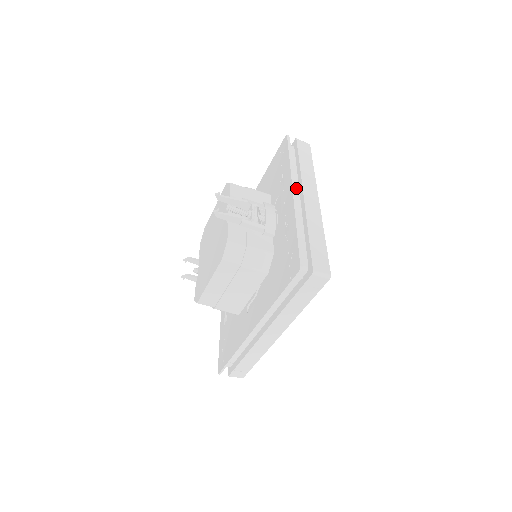
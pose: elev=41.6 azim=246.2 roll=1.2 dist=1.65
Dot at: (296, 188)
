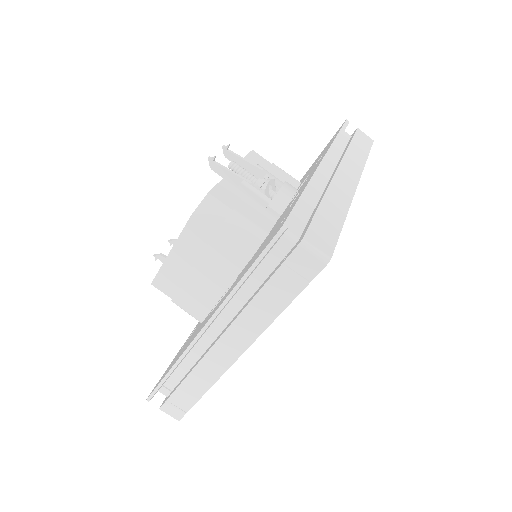
Dot at: (332, 164)
